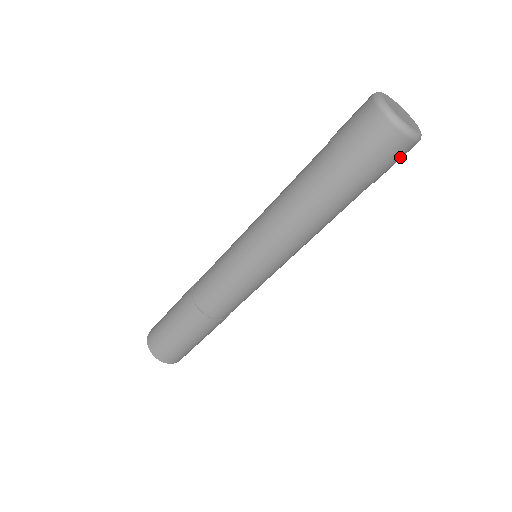
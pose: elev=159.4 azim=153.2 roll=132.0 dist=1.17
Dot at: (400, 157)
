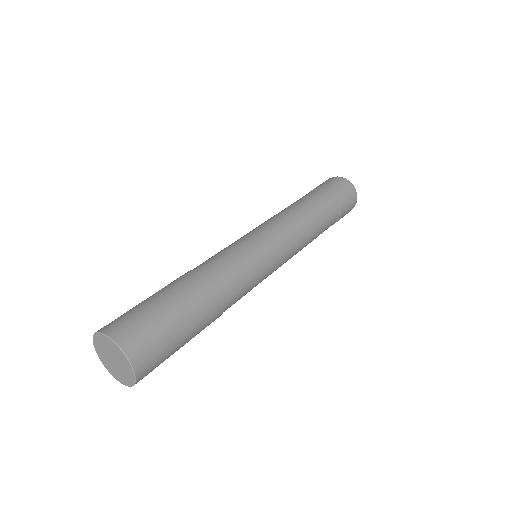
Dot at: (350, 209)
